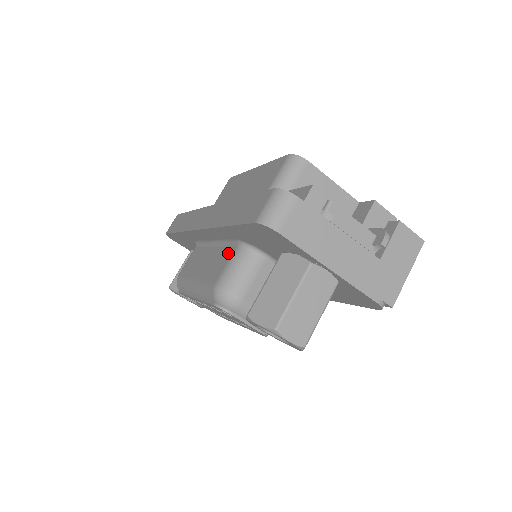
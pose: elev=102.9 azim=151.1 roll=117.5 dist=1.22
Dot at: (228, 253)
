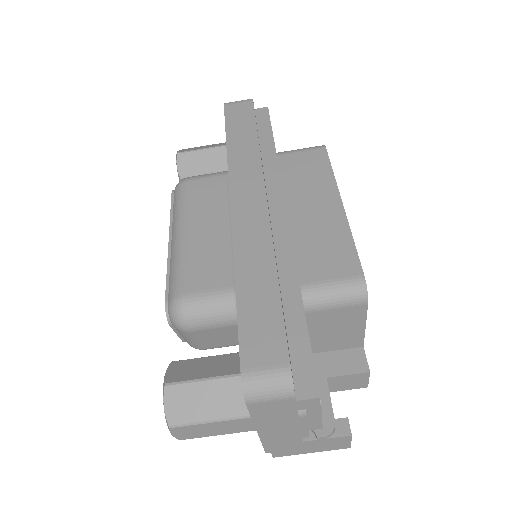
Dot at: (223, 277)
